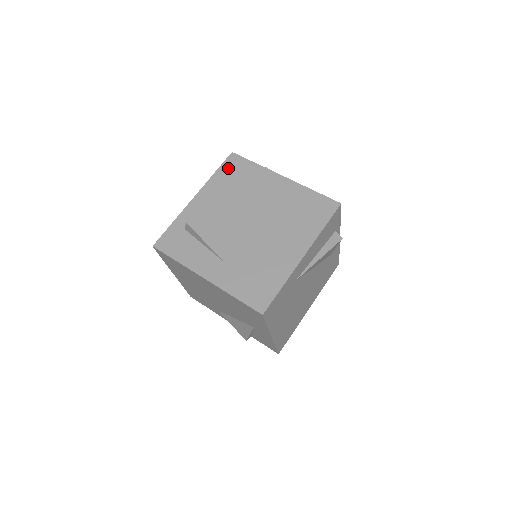
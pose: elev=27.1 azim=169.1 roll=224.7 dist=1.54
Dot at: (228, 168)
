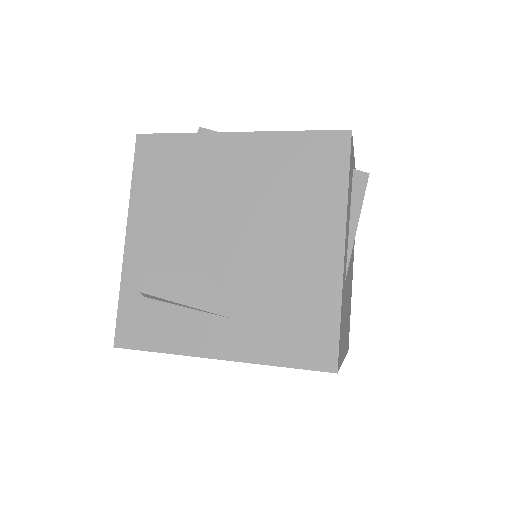
Dot at: (146, 164)
